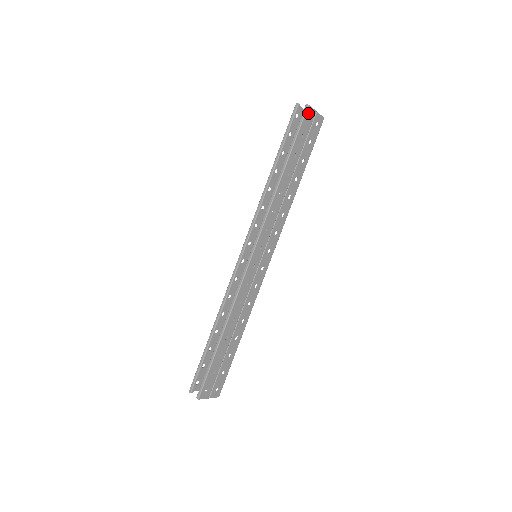
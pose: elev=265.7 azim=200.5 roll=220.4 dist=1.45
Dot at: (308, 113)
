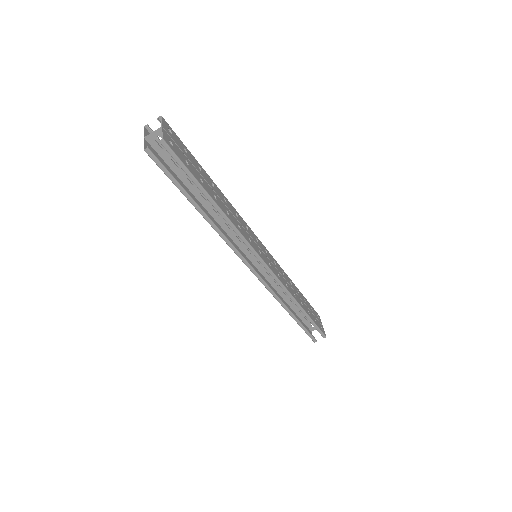
Dot at: (168, 143)
